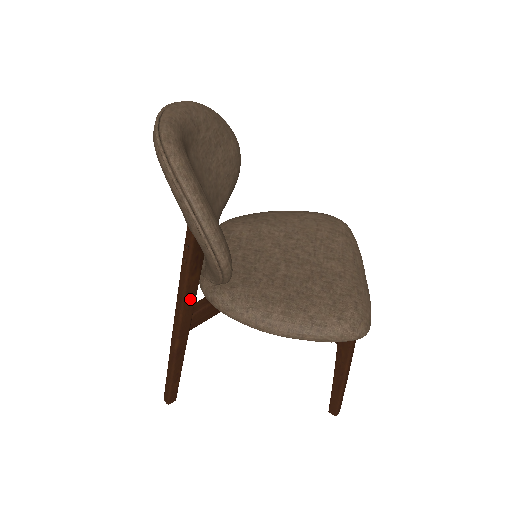
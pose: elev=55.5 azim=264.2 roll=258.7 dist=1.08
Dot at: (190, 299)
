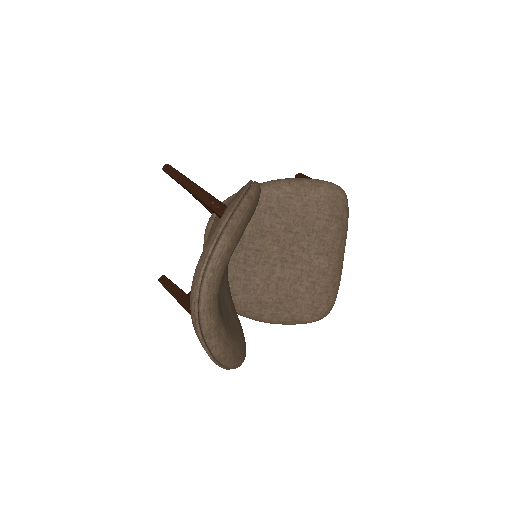
Dot at: occluded
